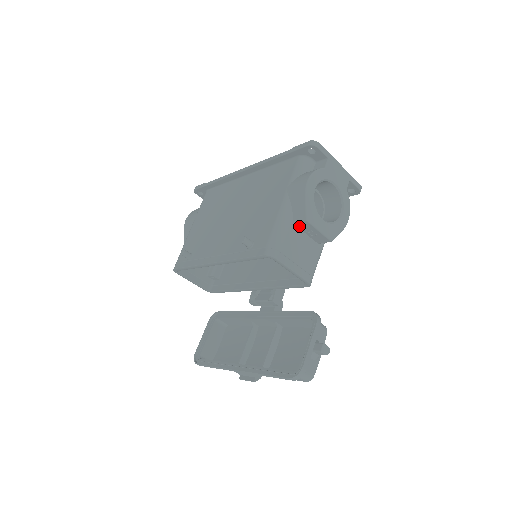
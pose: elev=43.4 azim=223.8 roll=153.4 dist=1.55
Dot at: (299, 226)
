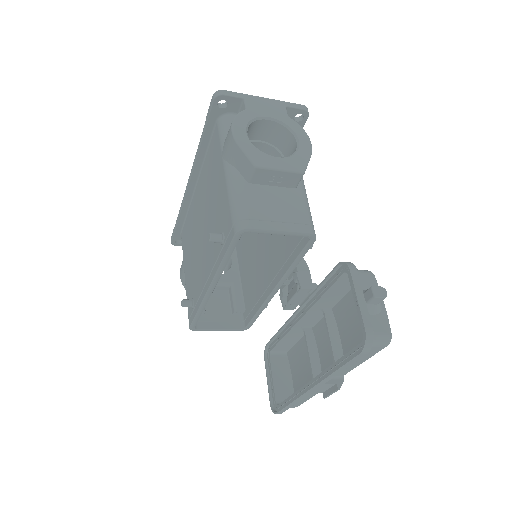
Dot at: (256, 182)
